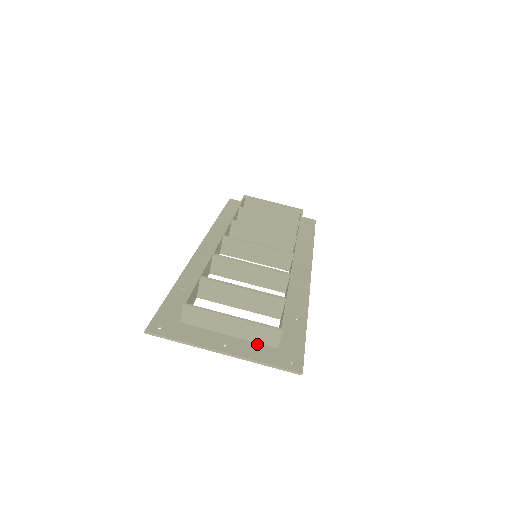
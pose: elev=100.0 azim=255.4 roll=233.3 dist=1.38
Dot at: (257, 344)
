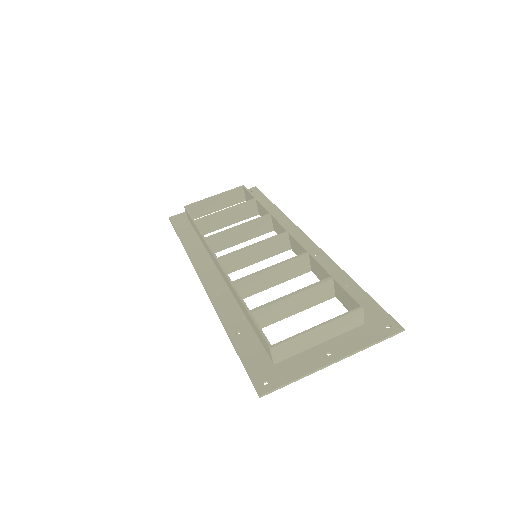
Dot at: (348, 333)
